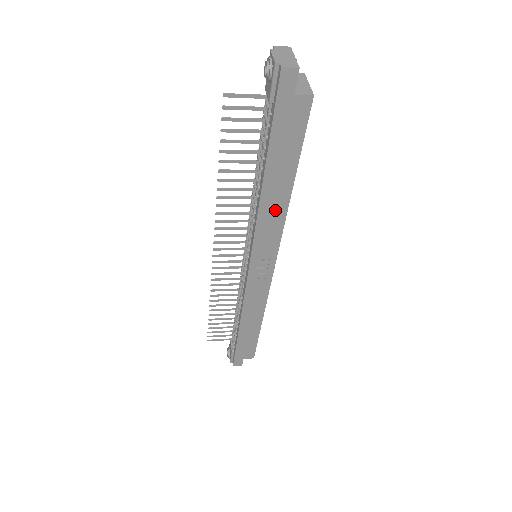
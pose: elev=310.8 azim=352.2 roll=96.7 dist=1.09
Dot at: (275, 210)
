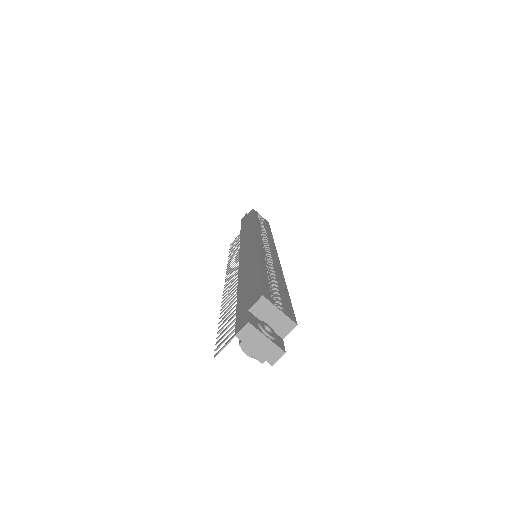
Dot at: occluded
